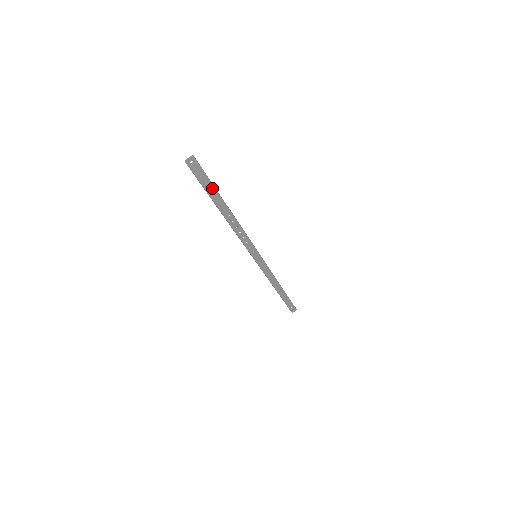
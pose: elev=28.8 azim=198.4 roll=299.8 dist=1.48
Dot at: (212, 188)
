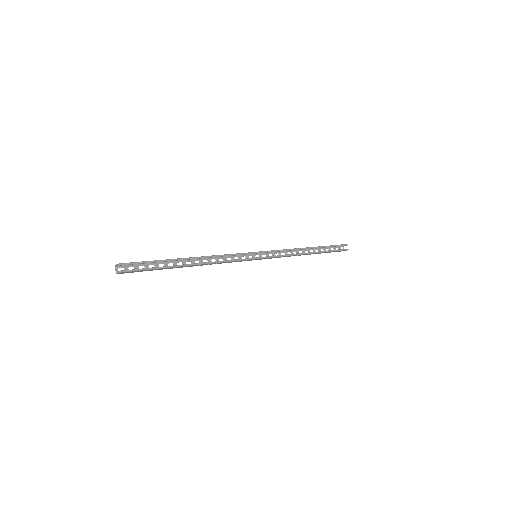
Dot at: (154, 269)
